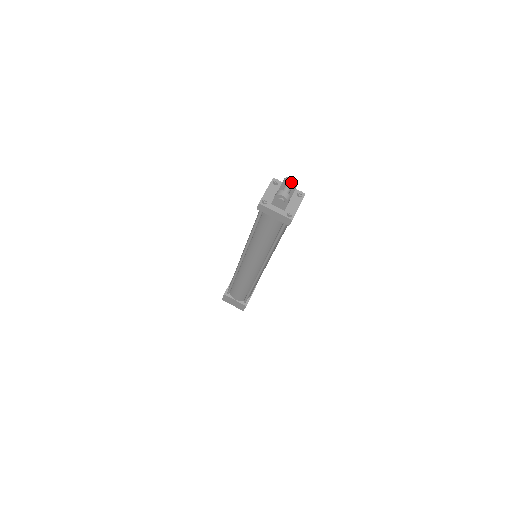
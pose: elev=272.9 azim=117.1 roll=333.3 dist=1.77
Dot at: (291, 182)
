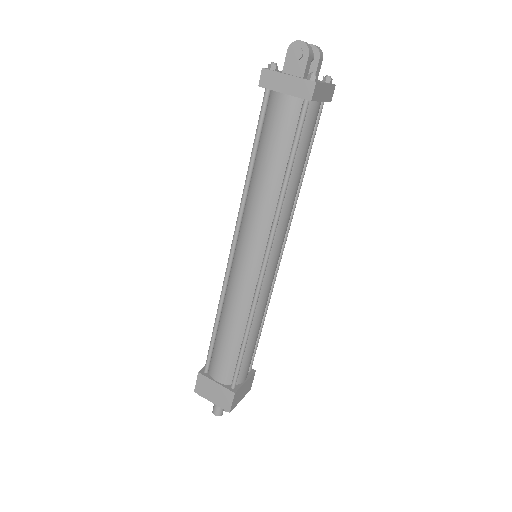
Dot at: occluded
